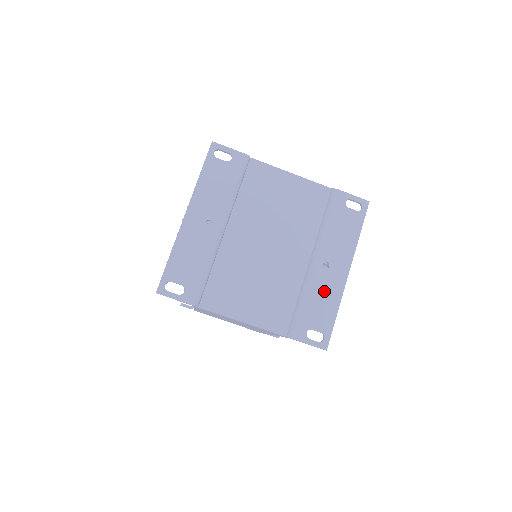
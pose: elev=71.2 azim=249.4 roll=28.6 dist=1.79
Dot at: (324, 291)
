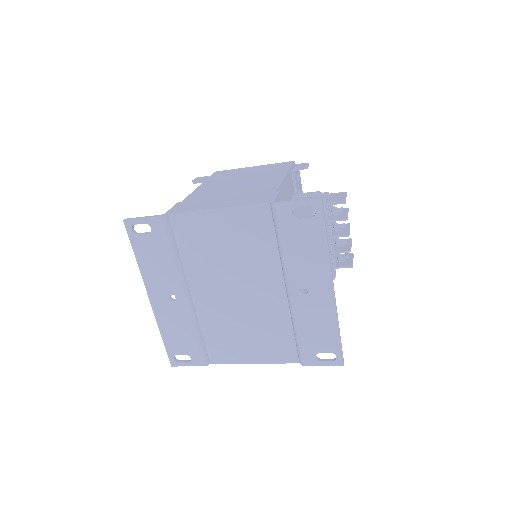
Dot at: (314, 316)
